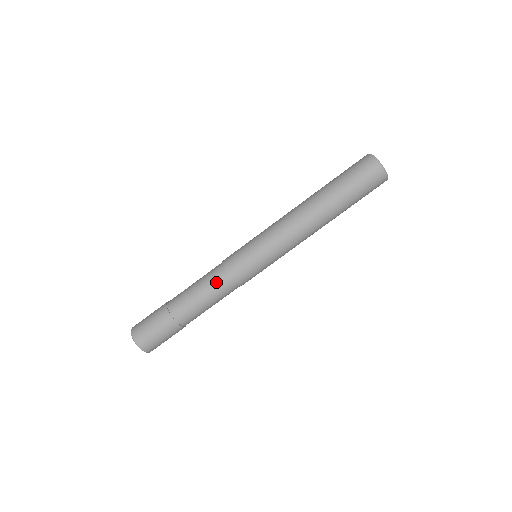
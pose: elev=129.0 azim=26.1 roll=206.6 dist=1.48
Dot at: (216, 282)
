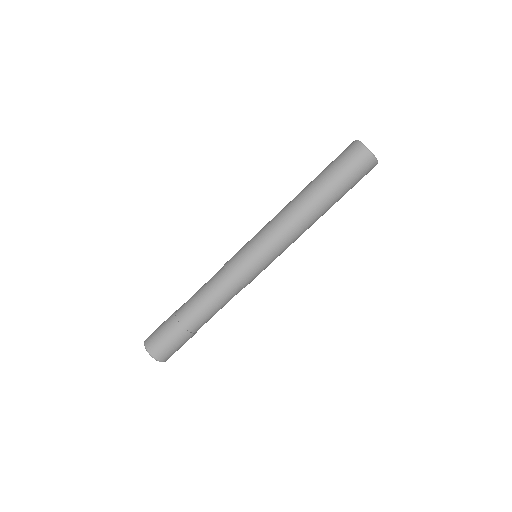
Dot at: (214, 279)
